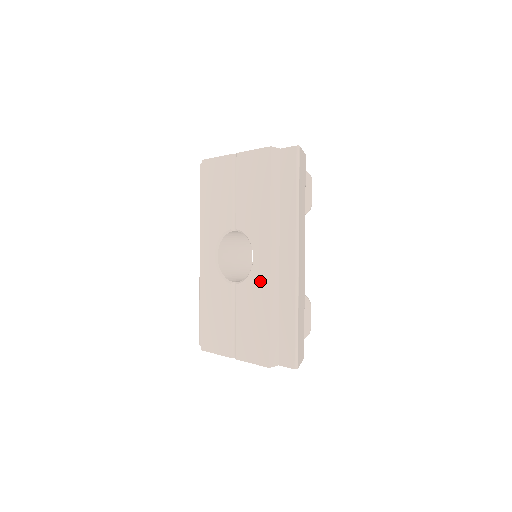
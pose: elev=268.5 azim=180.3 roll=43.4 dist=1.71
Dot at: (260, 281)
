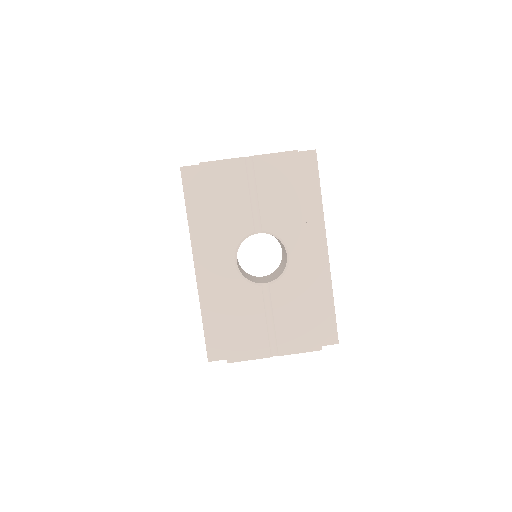
Dot at: (301, 275)
